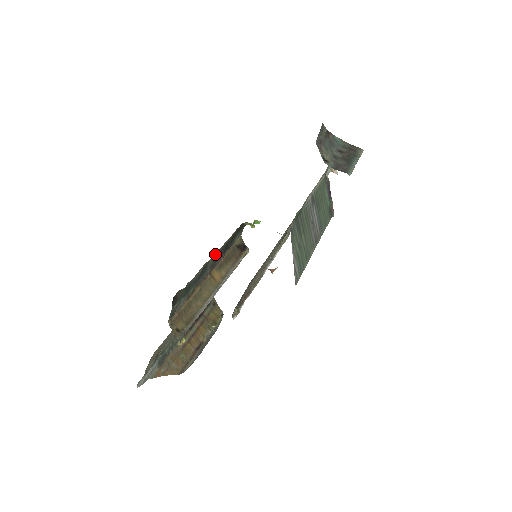
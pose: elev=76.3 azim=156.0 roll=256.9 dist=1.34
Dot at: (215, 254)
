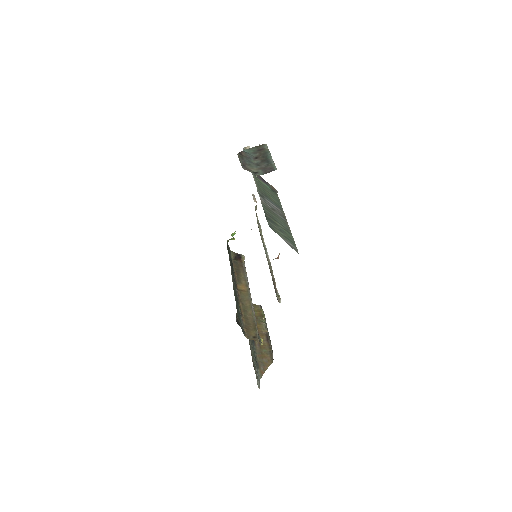
Dot at: occluded
